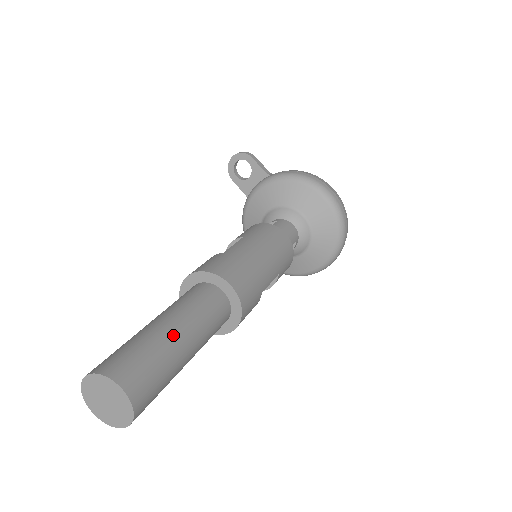
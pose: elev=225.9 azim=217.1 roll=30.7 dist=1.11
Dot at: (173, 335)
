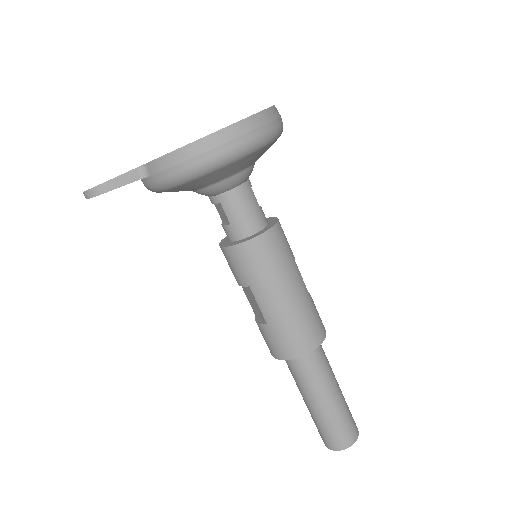
Dot at: (331, 406)
